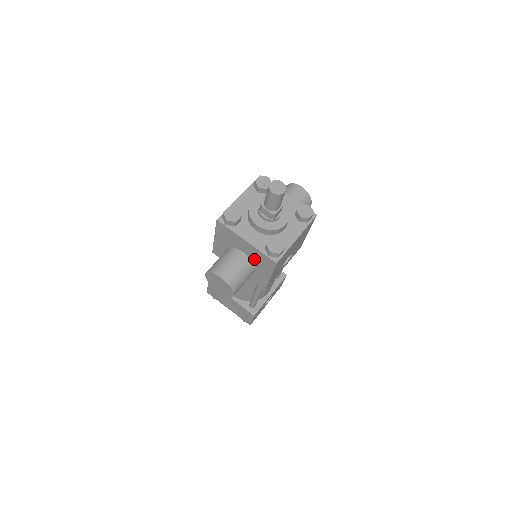
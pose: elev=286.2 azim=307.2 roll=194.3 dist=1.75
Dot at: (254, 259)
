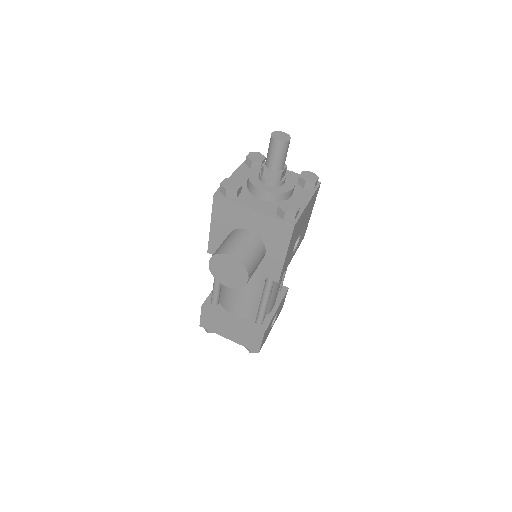
Dot at: (264, 234)
